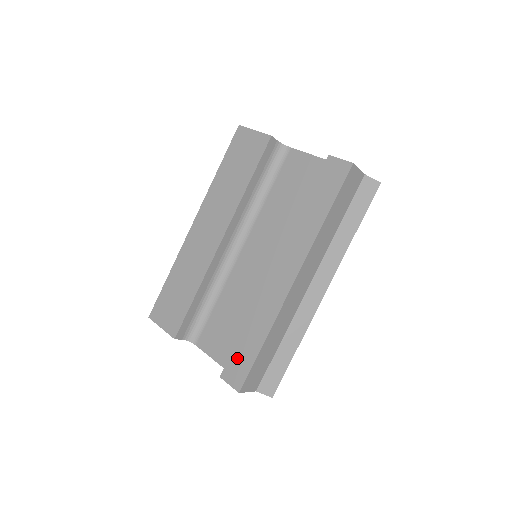
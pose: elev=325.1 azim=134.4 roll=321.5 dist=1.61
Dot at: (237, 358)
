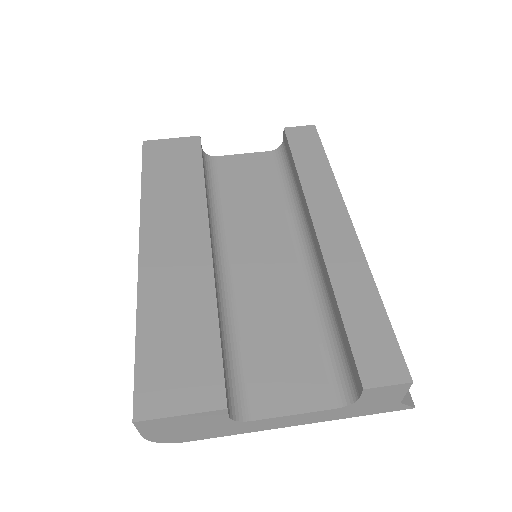
Dot at: (365, 343)
